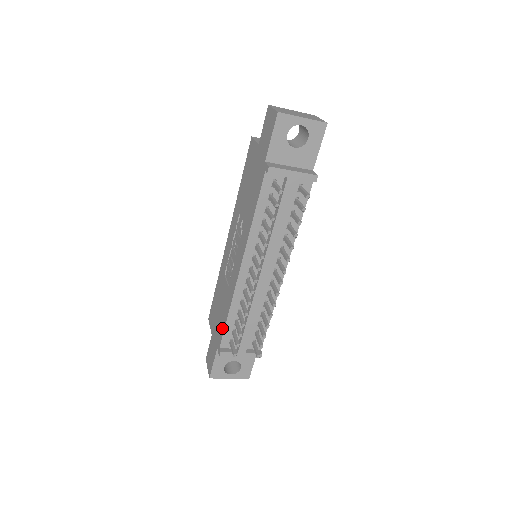
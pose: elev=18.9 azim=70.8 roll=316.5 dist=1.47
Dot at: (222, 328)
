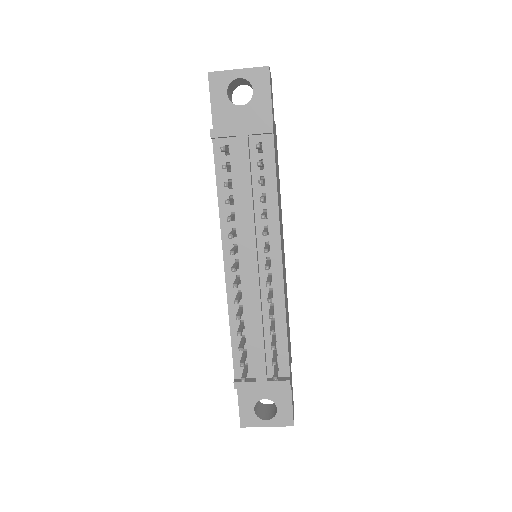
Dot at: occluded
